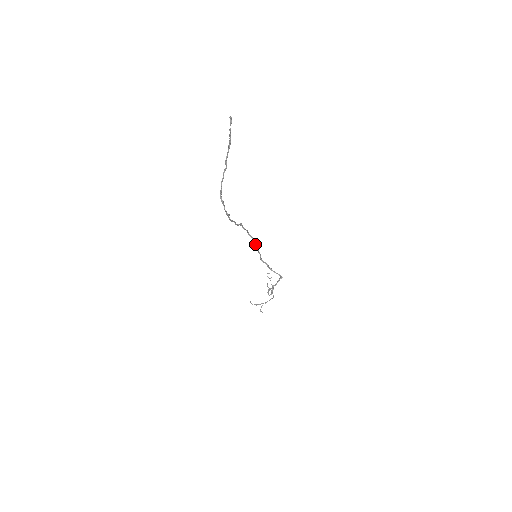
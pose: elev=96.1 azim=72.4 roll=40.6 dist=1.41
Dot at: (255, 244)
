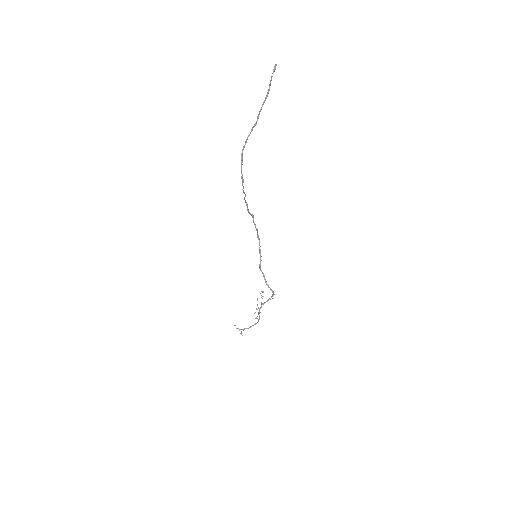
Dot at: occluded
